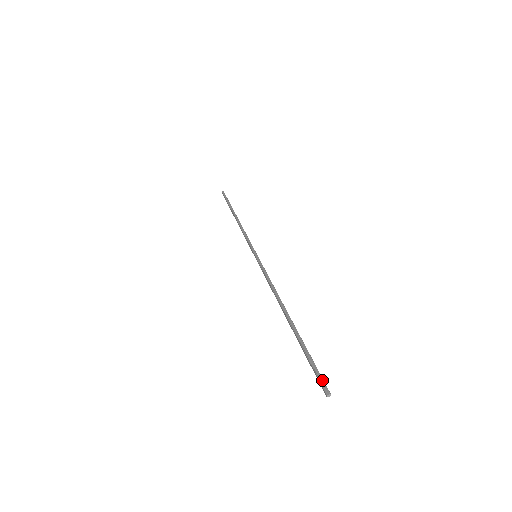
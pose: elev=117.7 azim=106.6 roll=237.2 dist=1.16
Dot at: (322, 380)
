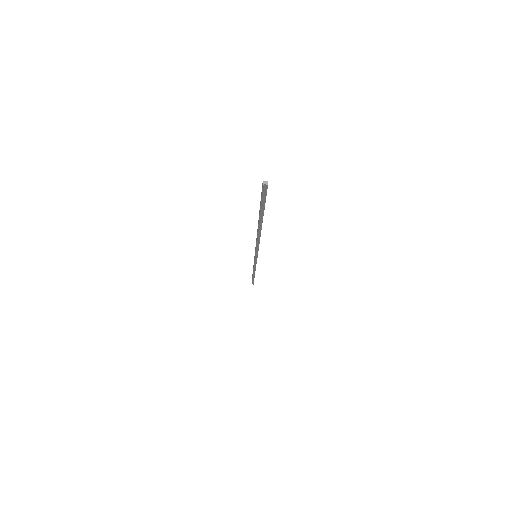
Dot at: (265, 188)
